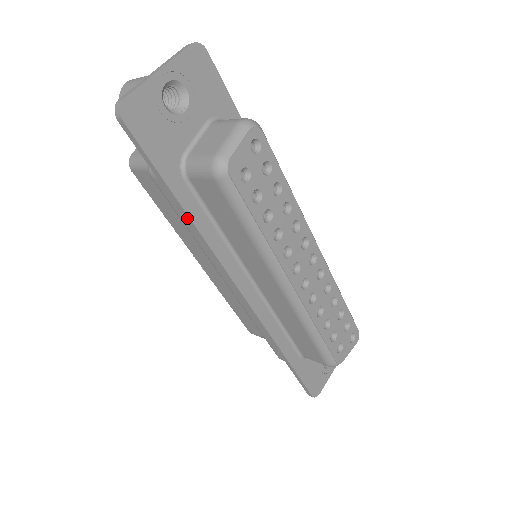
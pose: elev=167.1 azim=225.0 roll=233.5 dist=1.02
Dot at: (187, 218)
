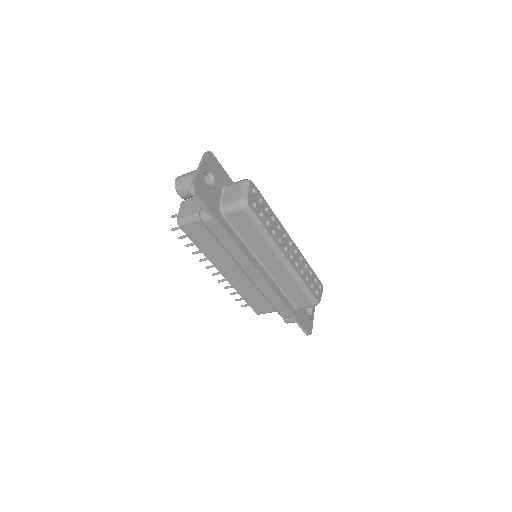
Dot at: (228, 237)
